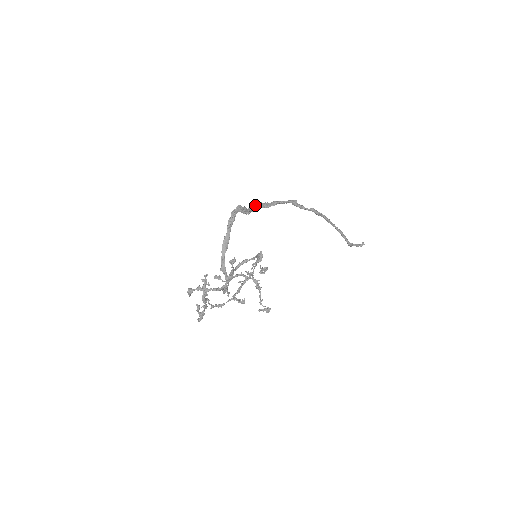
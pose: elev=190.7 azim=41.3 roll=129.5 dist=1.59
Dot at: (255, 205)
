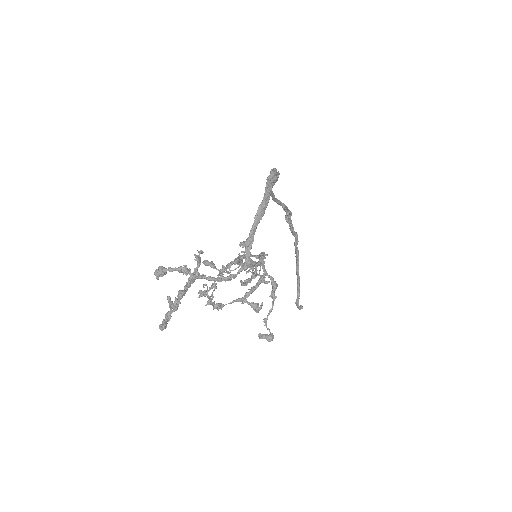
Dot at: occluded
